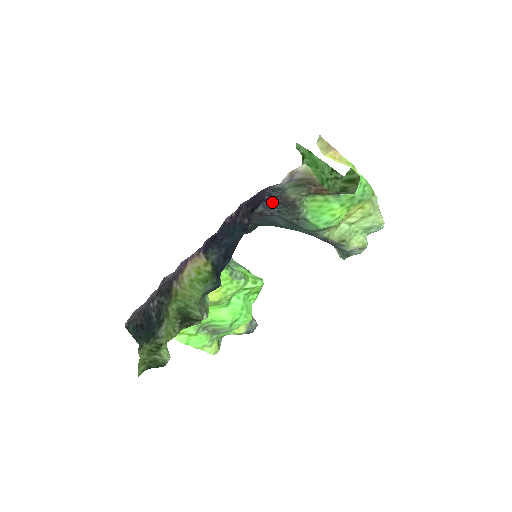
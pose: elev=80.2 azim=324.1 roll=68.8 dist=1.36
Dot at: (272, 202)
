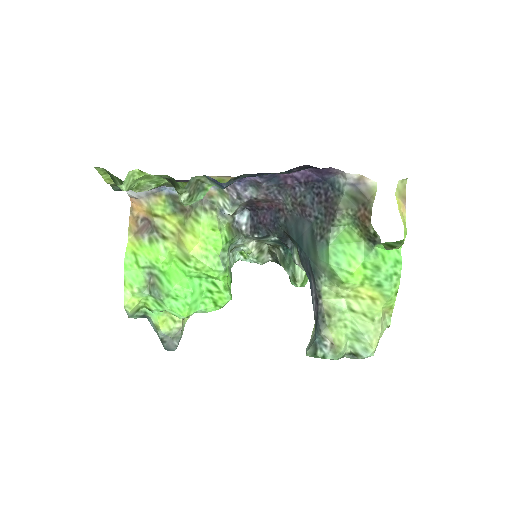
Dot at: (321, 201)
